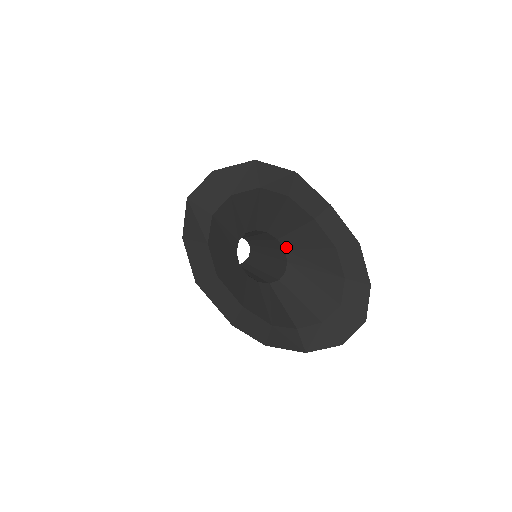
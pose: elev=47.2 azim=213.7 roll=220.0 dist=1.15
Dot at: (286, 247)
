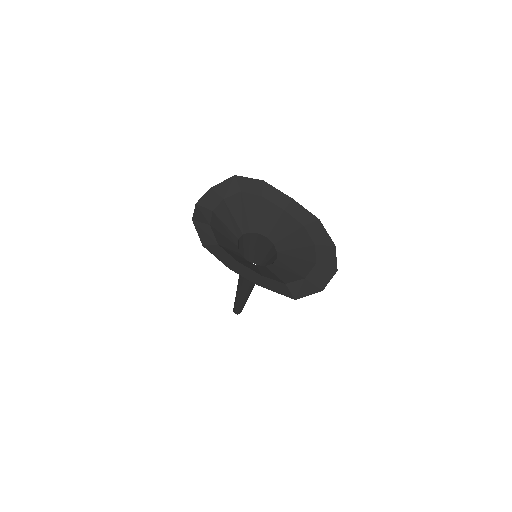
Dot at: (274, 241)
